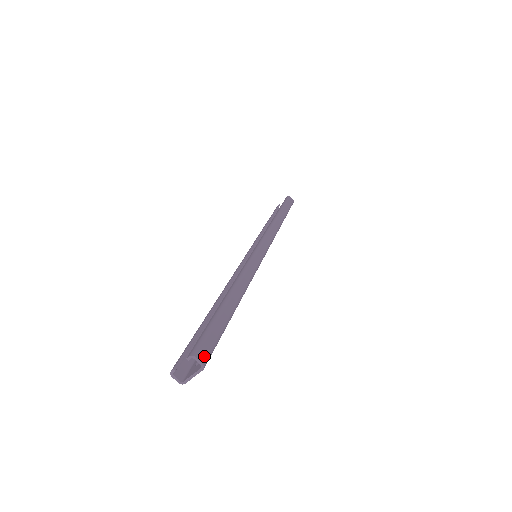
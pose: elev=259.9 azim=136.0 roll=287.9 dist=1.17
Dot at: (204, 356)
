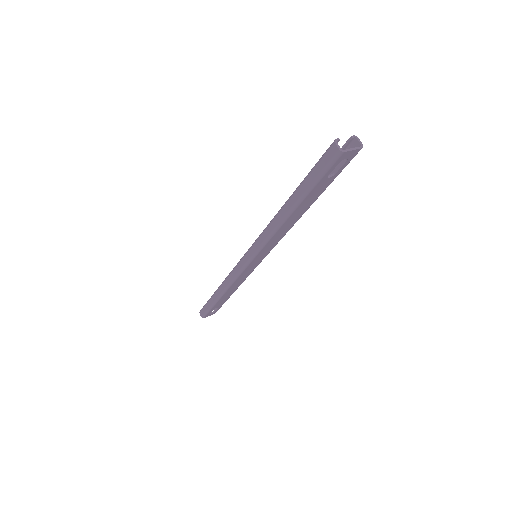
Dot at: occluded
